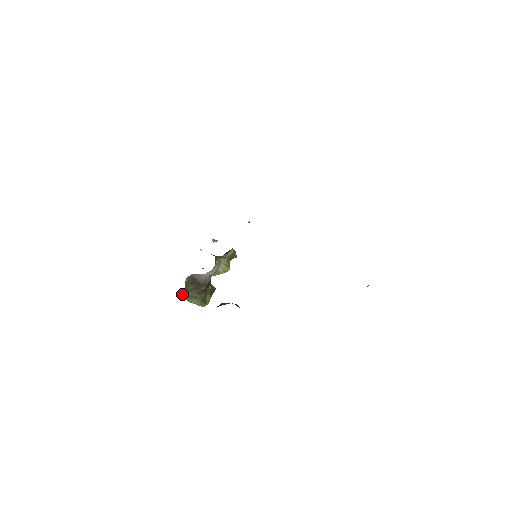
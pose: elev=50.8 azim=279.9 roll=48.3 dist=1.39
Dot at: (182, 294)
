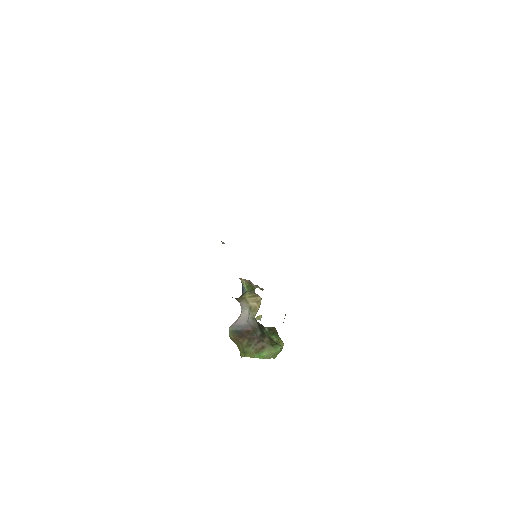
Dot at: (245, 355)
